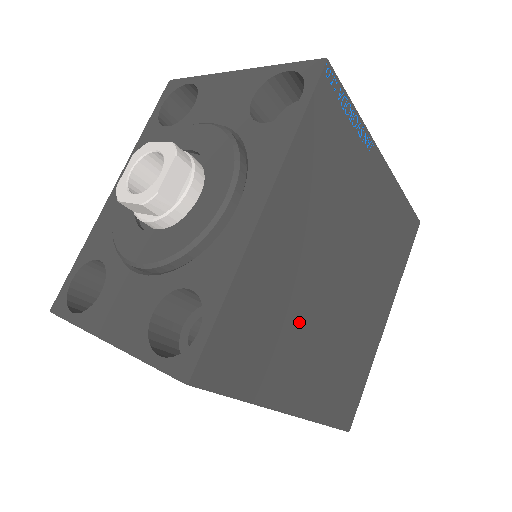
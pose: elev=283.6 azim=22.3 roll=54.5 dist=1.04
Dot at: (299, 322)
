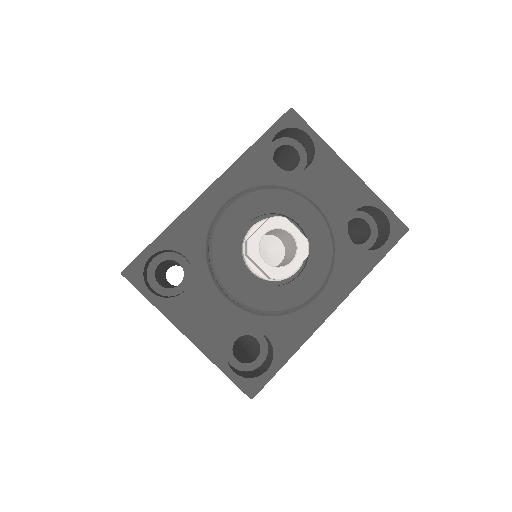
Dot at: occluded
